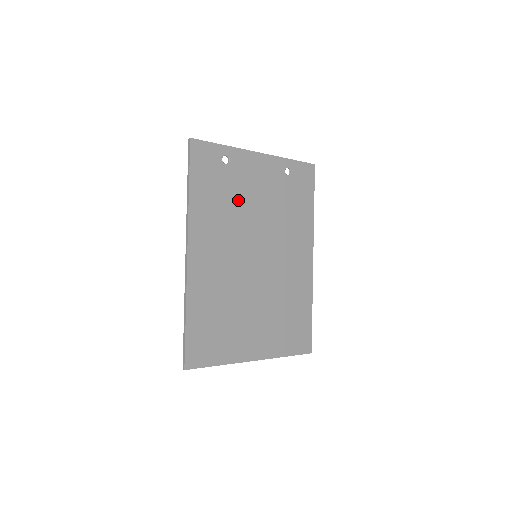
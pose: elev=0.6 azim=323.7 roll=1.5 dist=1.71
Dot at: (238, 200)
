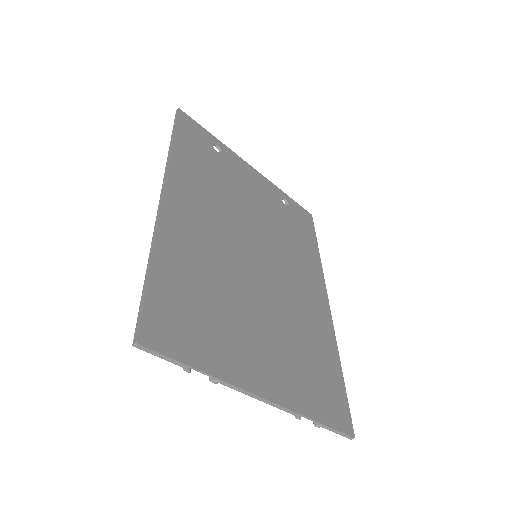
Dot at: (231, 188)
